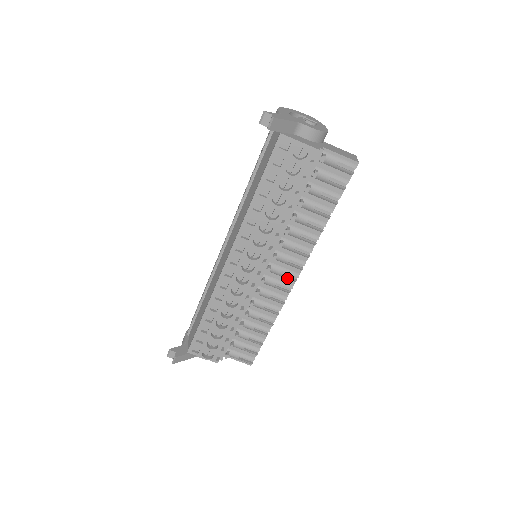
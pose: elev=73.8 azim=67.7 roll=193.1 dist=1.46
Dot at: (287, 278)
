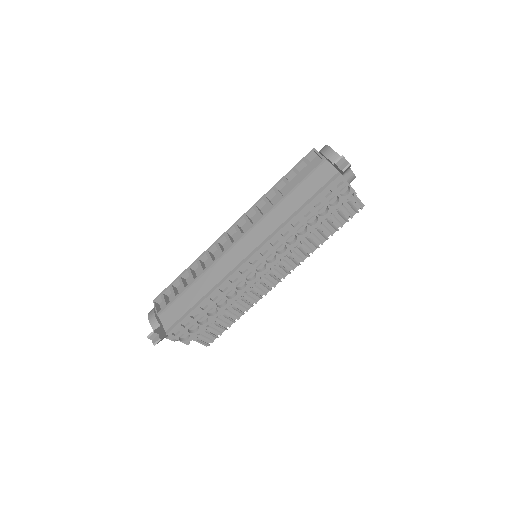
Dot at: (275, 278)
